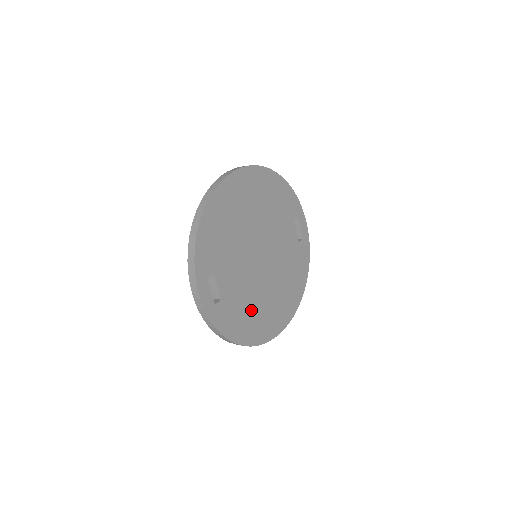
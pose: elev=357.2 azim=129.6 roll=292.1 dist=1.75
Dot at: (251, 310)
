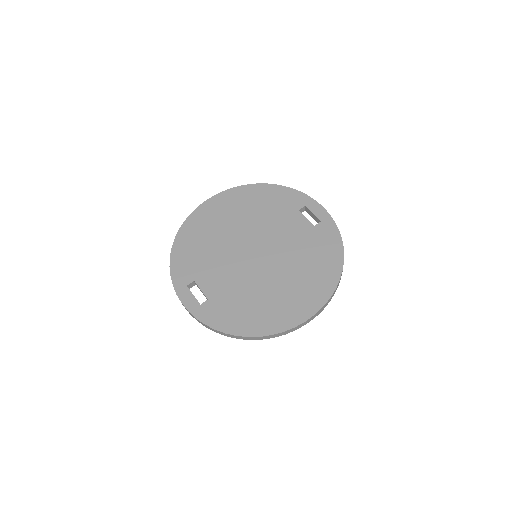
Dot at: (253, 302)
